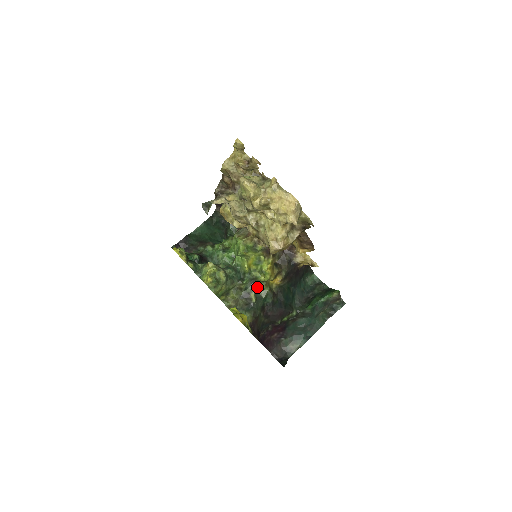
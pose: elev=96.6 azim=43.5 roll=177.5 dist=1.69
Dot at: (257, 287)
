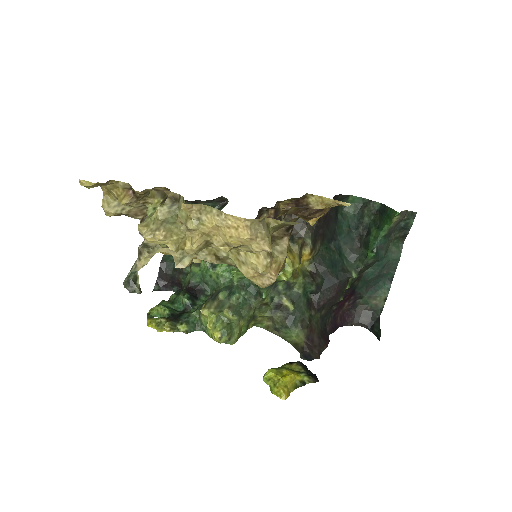
Dot at: (285, 288)
